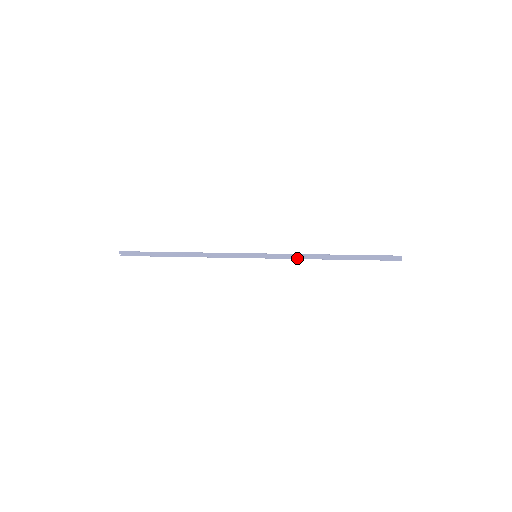
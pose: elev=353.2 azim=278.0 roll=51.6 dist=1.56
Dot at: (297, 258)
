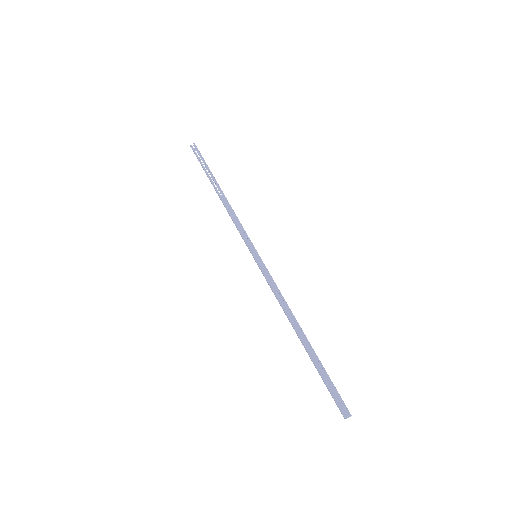
Dot at: (280, 296)
